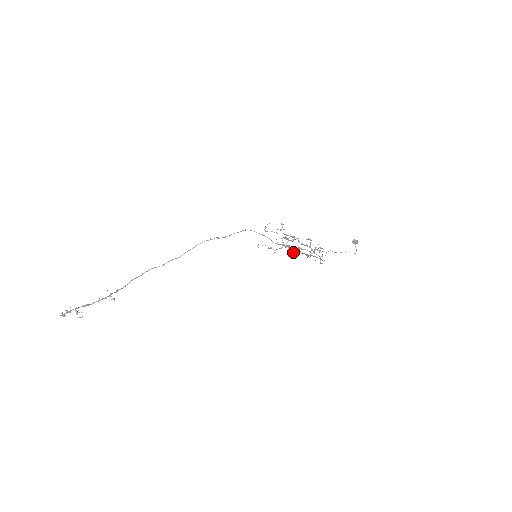
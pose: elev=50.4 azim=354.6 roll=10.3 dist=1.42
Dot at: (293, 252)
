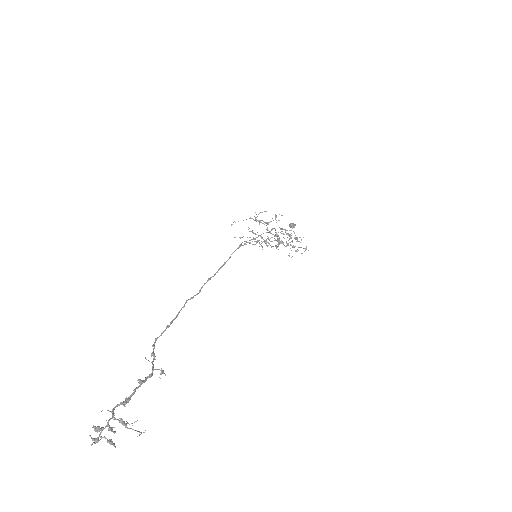
Dot at: occluded
